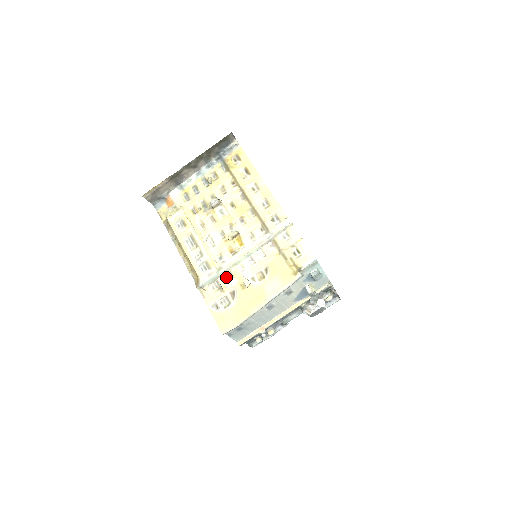
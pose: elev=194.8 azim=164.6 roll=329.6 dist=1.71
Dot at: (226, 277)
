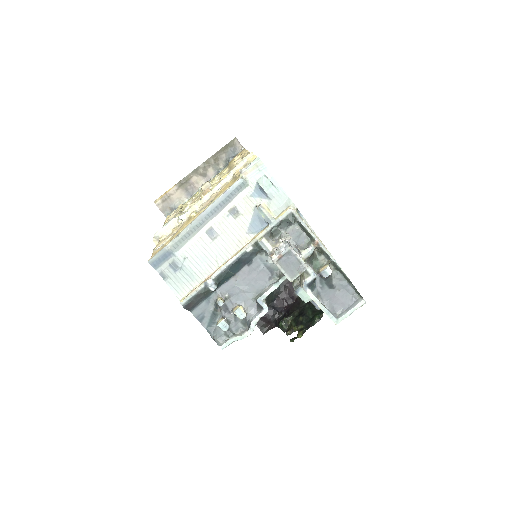
Dot at: occluded
